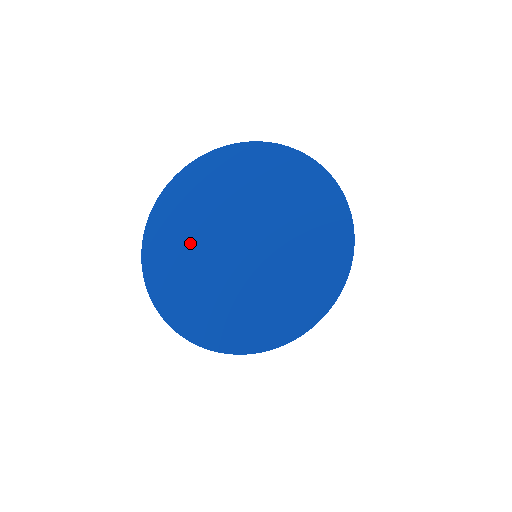
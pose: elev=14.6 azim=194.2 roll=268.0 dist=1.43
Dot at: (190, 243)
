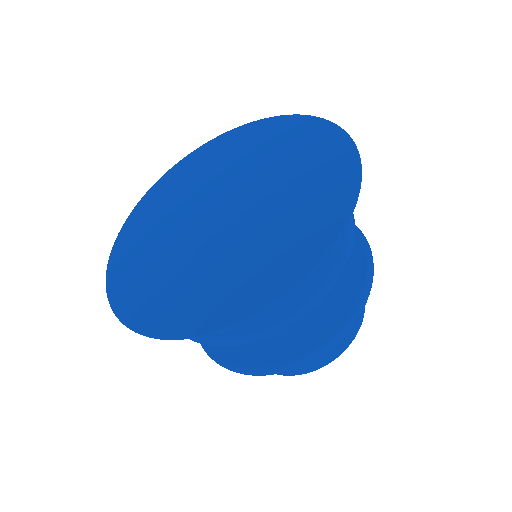
Dot at: (172, 210)
